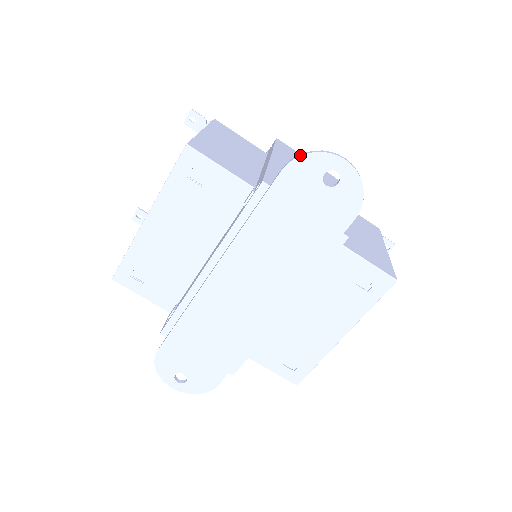
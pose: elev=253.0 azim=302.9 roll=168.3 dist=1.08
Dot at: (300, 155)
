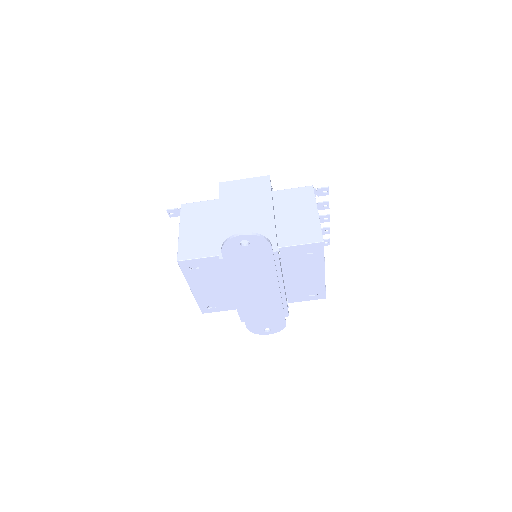
Dot at: (223, 245)
